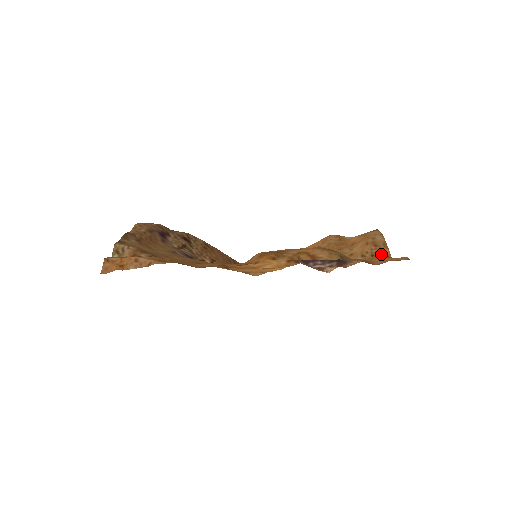
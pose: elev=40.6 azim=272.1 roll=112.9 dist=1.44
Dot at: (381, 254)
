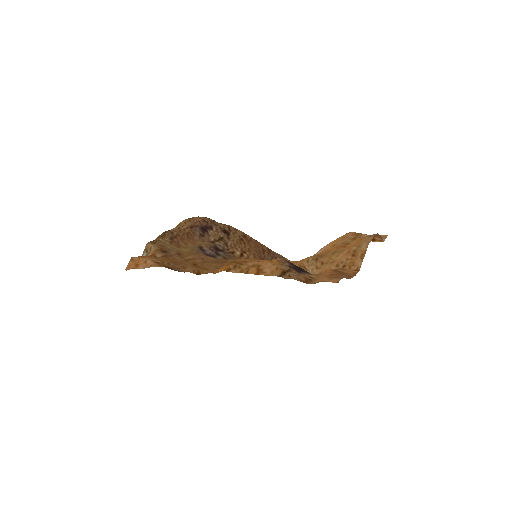
Dot at: (352, 266)
